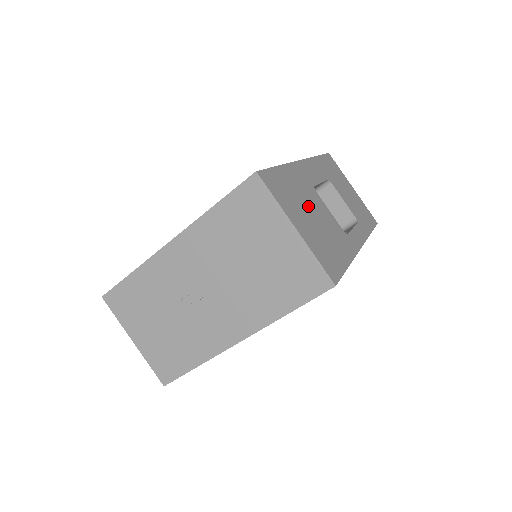
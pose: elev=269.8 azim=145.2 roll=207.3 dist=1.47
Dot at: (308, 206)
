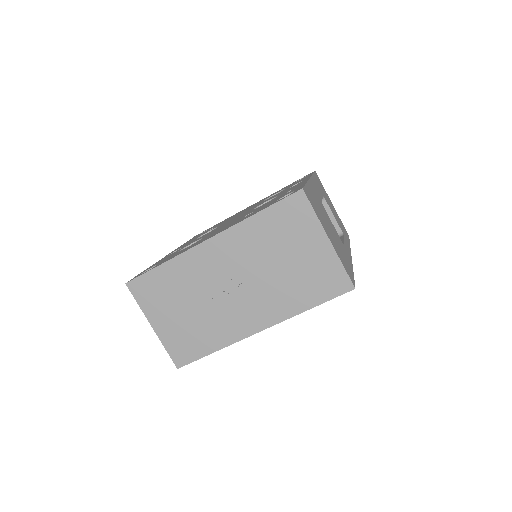
Dot at: (326, 220)
